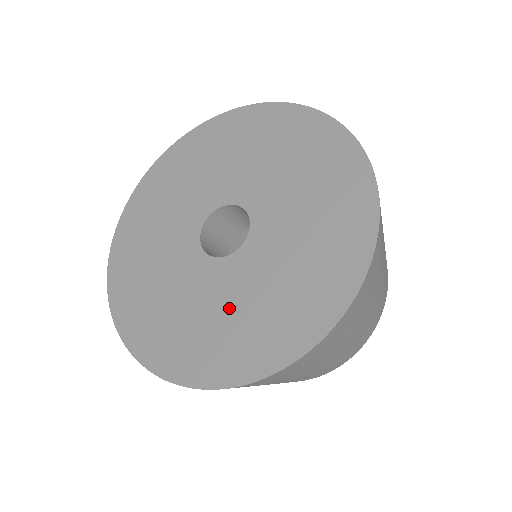
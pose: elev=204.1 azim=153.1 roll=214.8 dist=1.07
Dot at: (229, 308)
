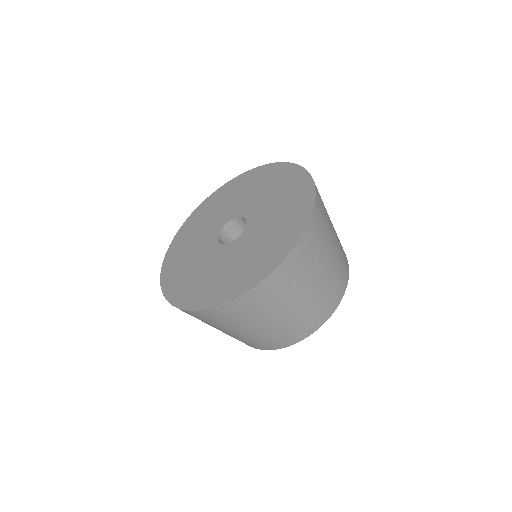
Dot at: (250, 252)
